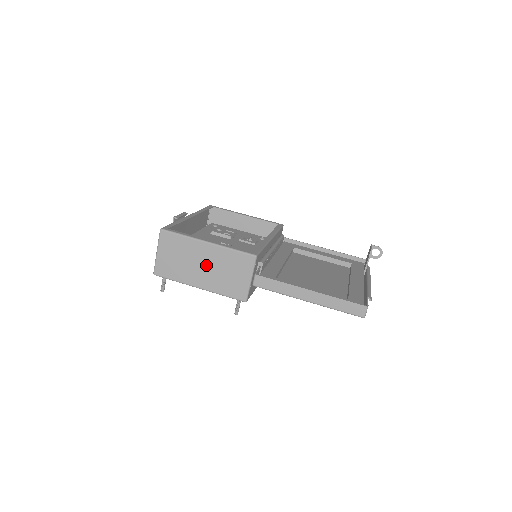
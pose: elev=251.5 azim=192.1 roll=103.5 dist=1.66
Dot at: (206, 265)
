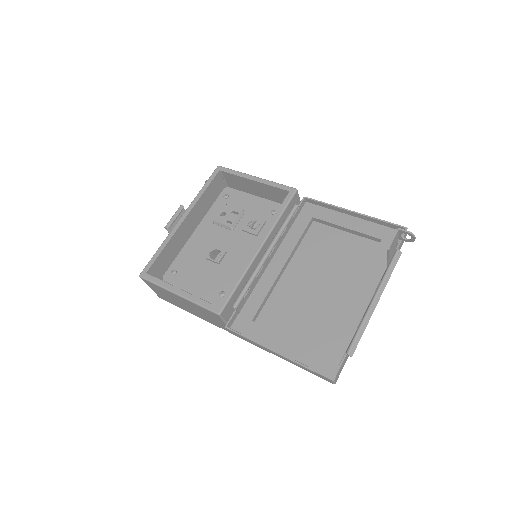
Dot at: (188, 306)
